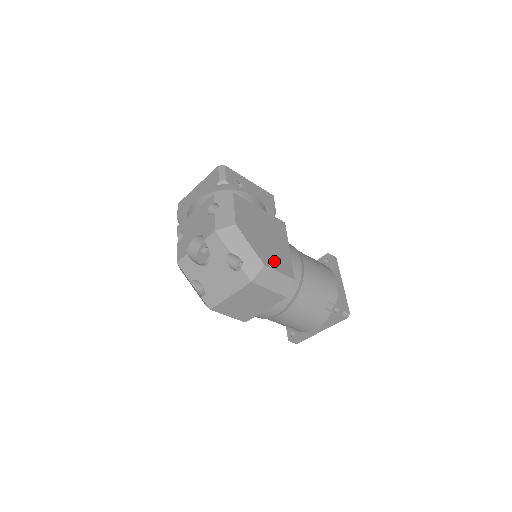
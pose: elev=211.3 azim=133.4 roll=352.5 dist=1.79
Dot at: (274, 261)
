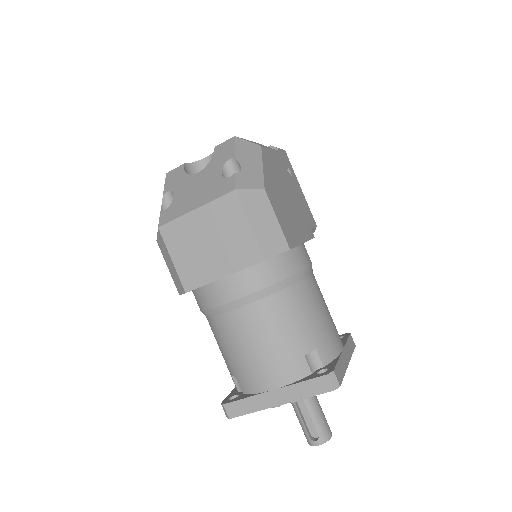
Dot at: (278, 209)
